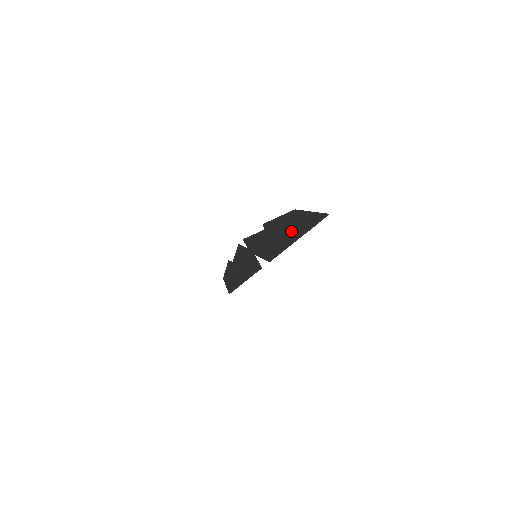
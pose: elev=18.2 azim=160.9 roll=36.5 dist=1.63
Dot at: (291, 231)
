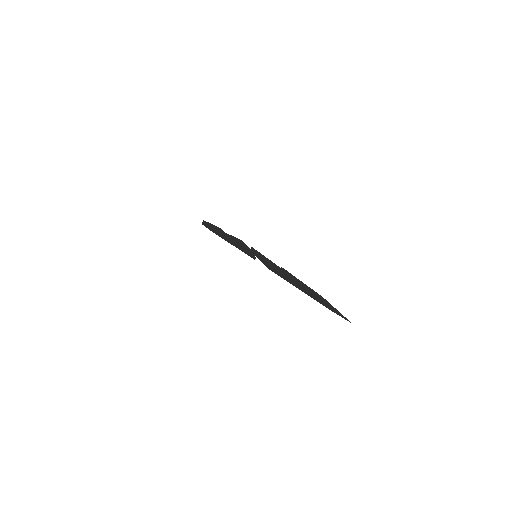
Dot at: (307, 292)
